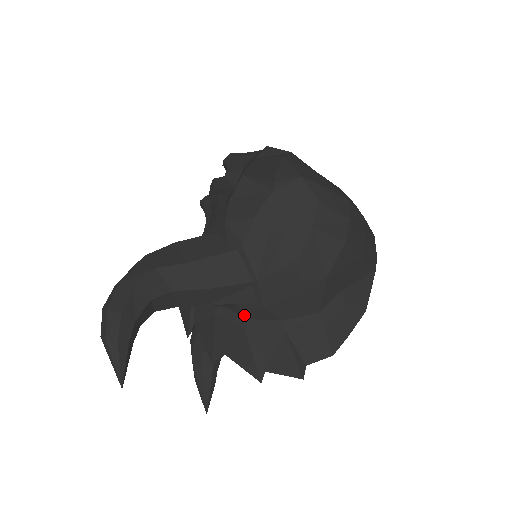
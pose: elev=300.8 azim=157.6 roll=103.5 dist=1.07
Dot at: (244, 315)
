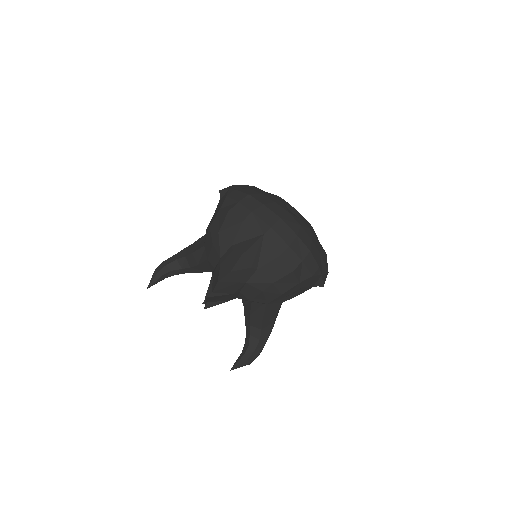
Dot at: occluded
